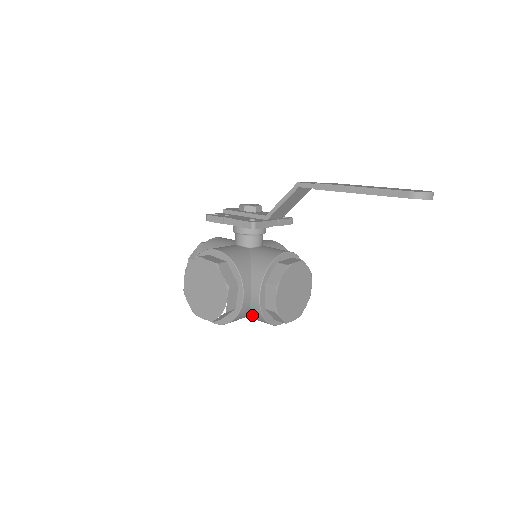
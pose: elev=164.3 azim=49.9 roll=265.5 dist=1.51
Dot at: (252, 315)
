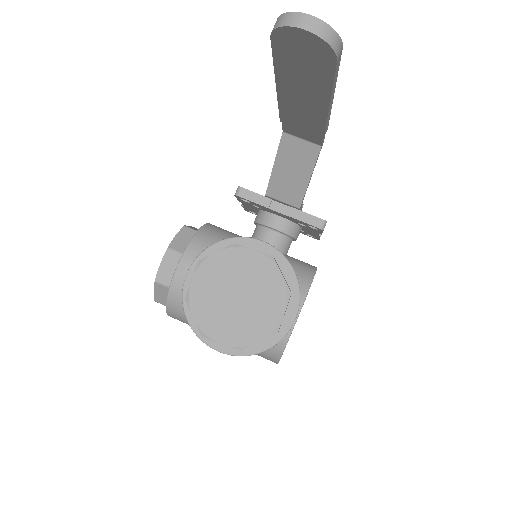
Dot at: occluded
